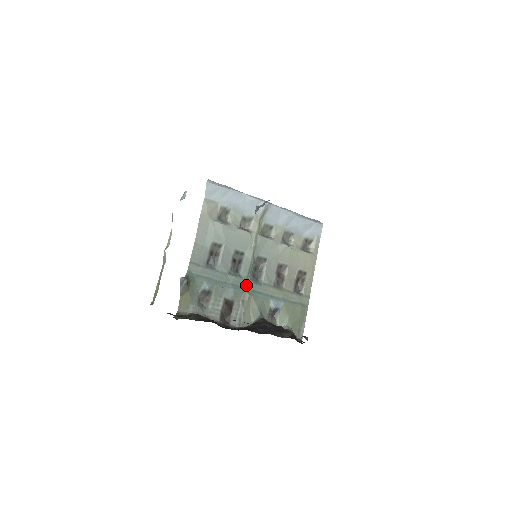
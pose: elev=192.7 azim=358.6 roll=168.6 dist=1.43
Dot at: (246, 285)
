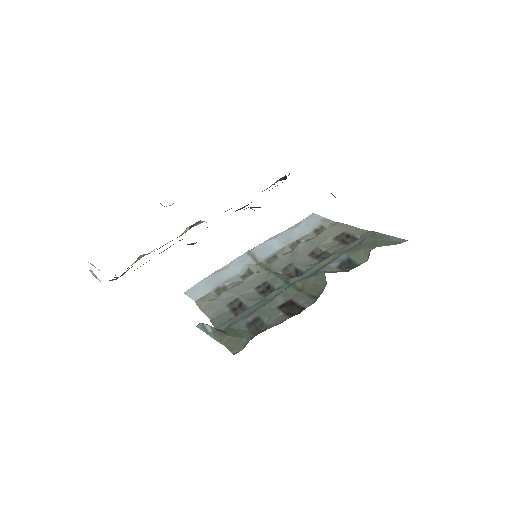
Dot at: (290, 284)
